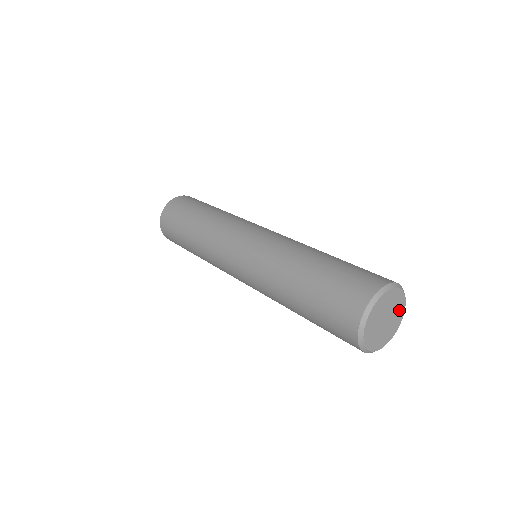
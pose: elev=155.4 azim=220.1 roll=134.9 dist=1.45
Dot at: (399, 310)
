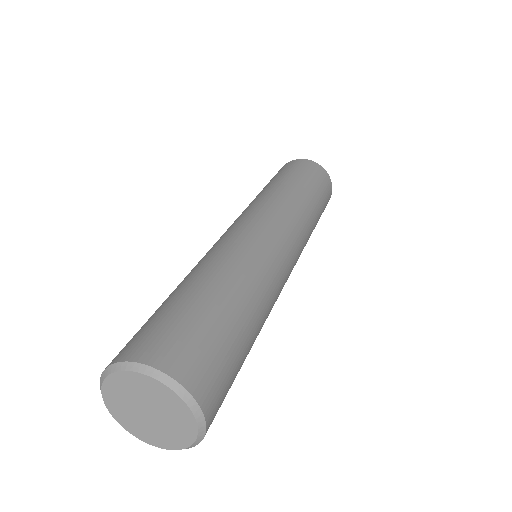
Dot at: (171, 402)
